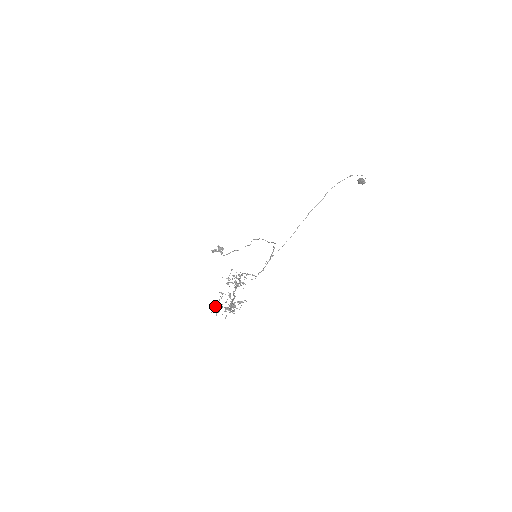
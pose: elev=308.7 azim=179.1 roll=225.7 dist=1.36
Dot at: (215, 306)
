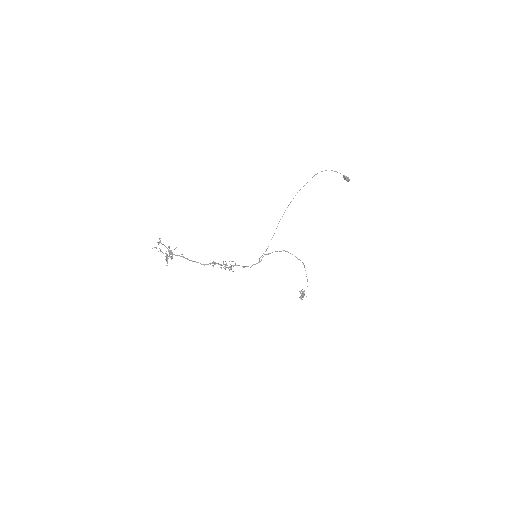
Dot at: (166, 258)
